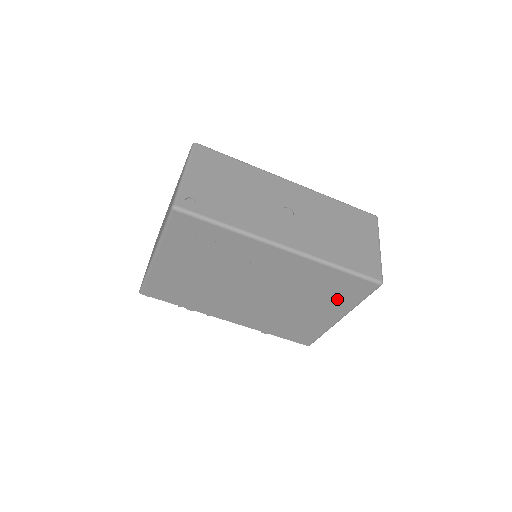
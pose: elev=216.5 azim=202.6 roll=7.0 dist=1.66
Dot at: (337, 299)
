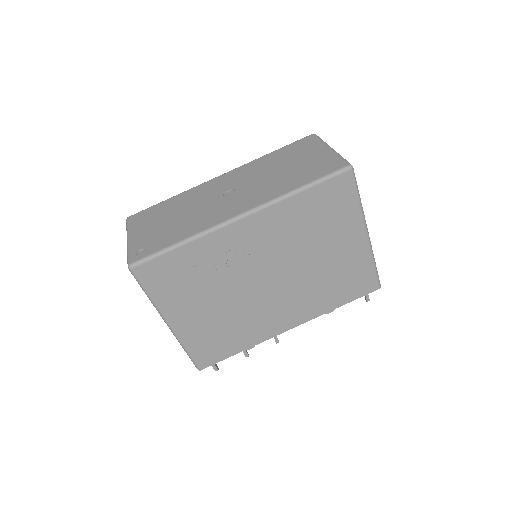
Dot at: (338, 219)
